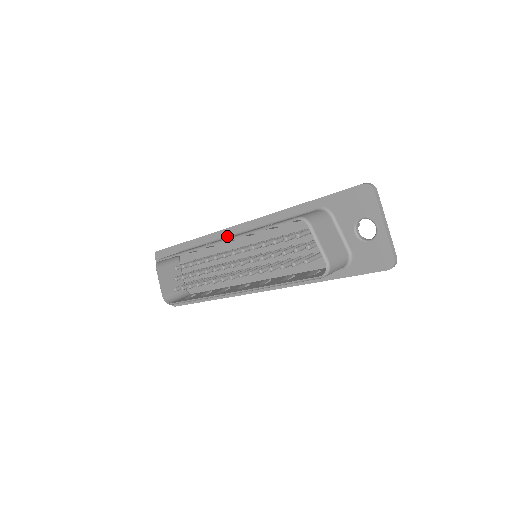
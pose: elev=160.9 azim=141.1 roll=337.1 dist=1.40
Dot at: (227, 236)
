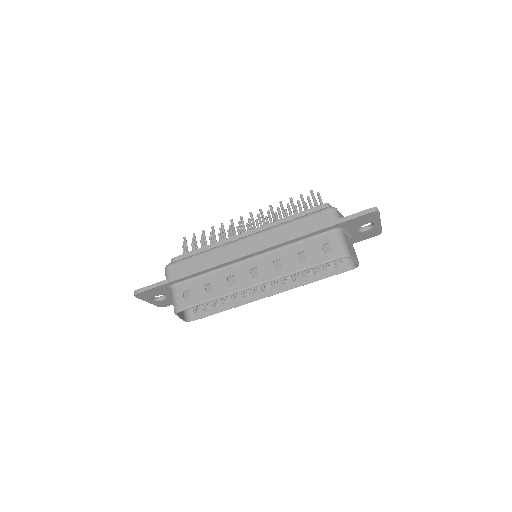
Dot at: (236, 263)
